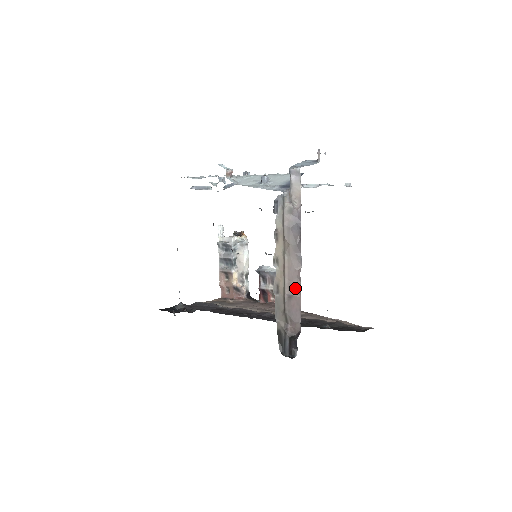
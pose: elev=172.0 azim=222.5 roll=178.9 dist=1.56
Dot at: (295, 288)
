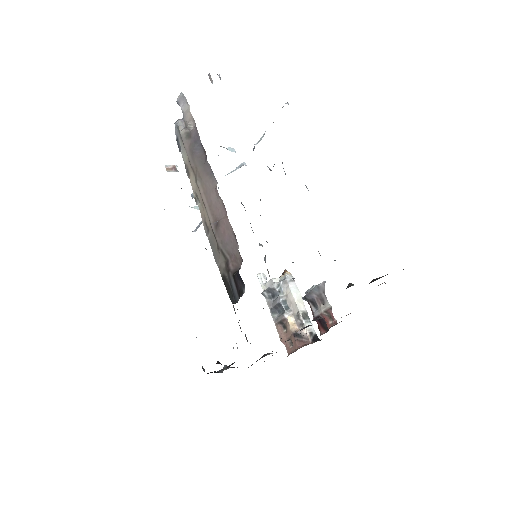
Dot at: (219, 211)
